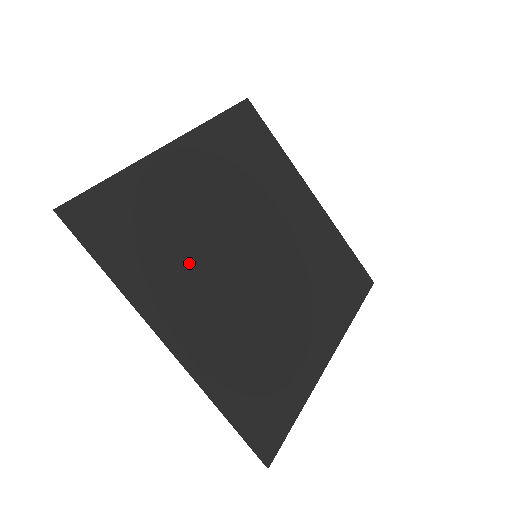
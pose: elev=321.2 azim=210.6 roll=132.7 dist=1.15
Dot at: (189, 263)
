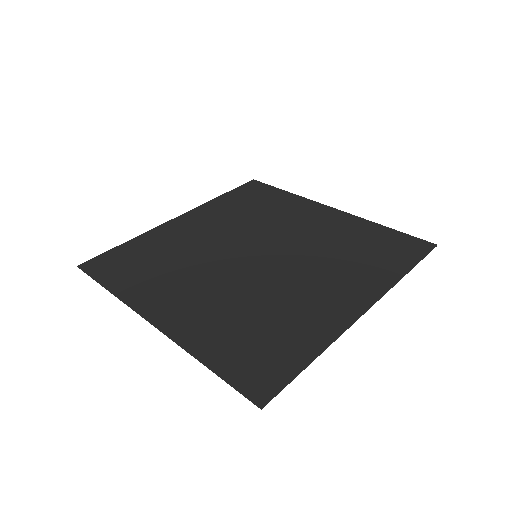
Dot at: (181, 272)
